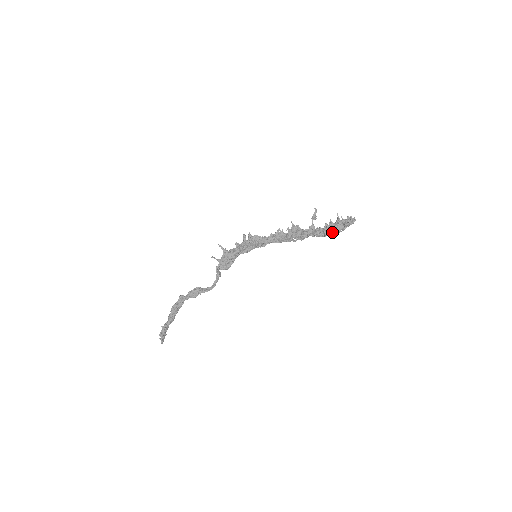
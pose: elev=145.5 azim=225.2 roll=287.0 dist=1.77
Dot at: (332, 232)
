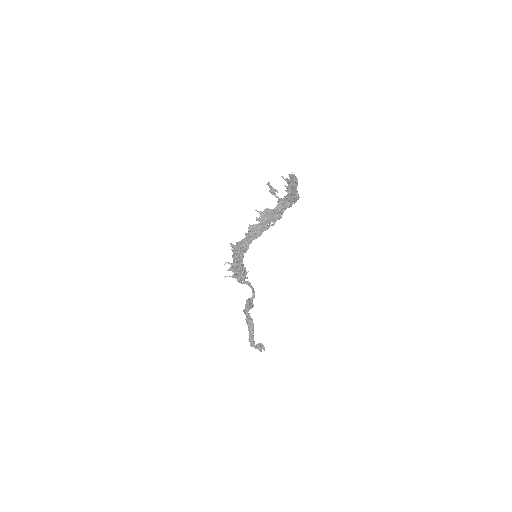
Dot at: (289, 199)
